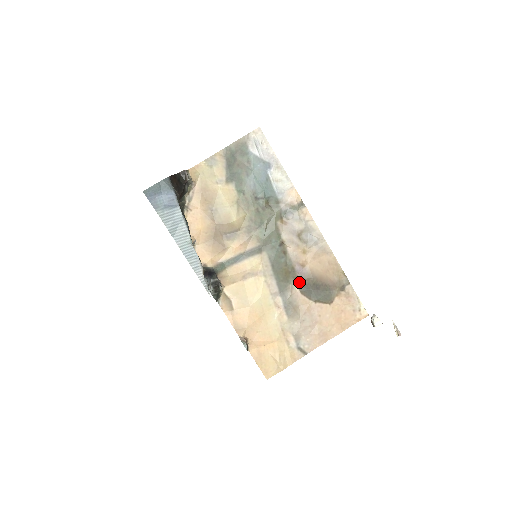
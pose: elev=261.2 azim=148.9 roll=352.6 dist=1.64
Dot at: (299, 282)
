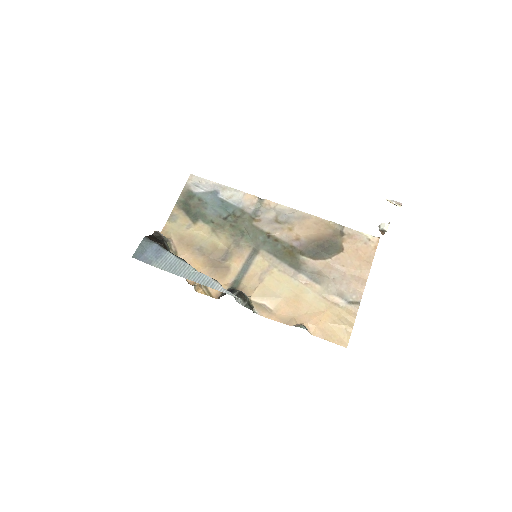
Dot at: (305, 253)
